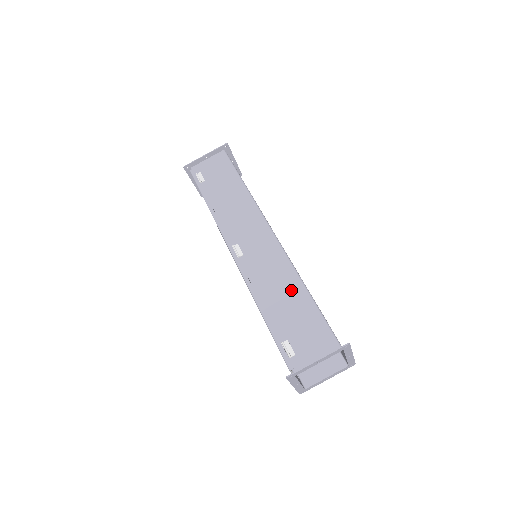
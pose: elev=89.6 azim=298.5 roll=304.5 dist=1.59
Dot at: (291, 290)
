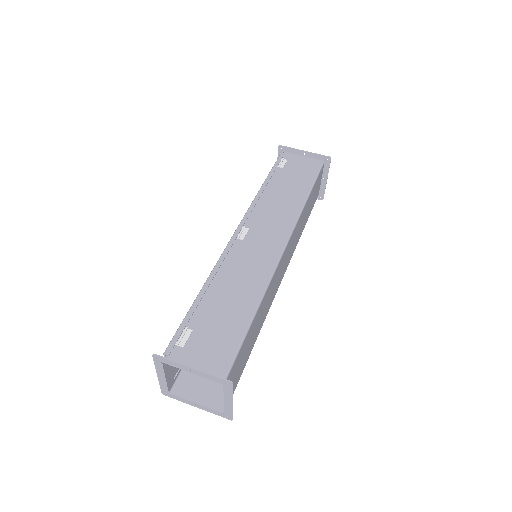
Dot at: (244, 298)
